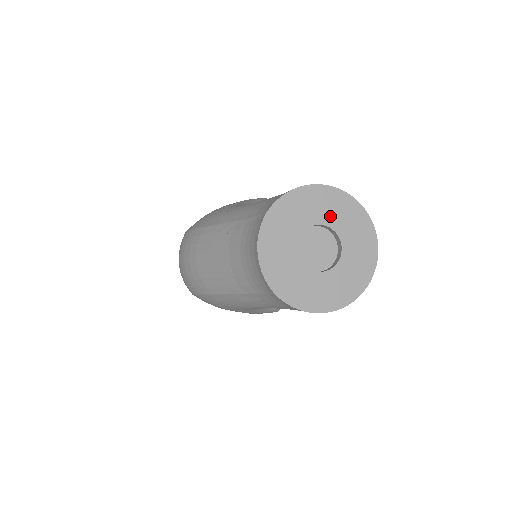
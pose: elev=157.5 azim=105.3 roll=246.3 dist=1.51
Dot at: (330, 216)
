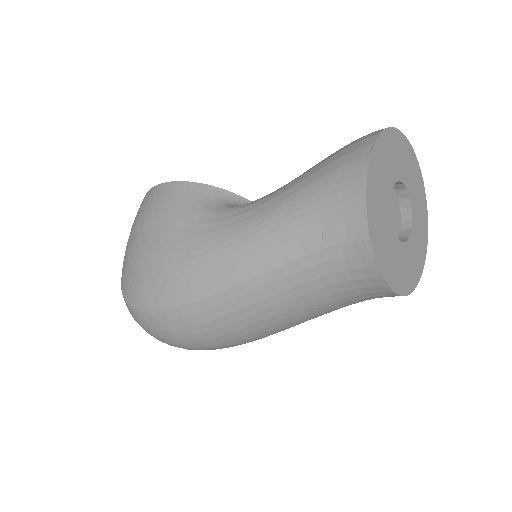
Dot at: (391, 171)
